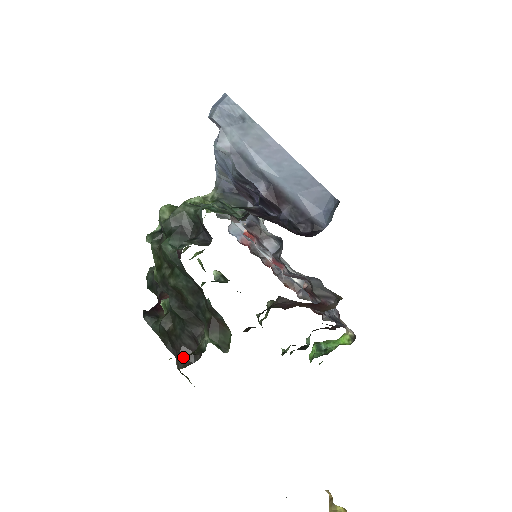
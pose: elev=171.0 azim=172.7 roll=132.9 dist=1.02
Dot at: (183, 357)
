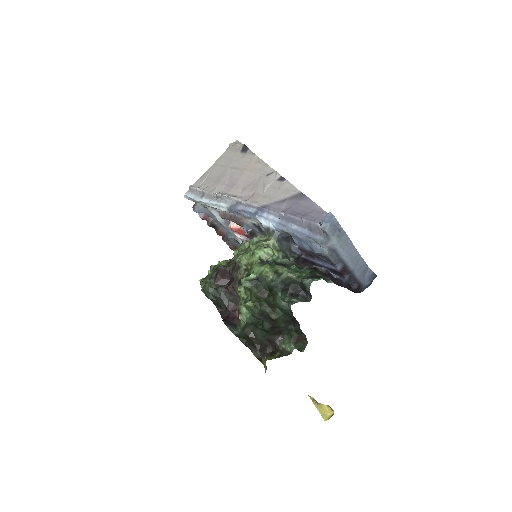
Dot at: (261, 351)
